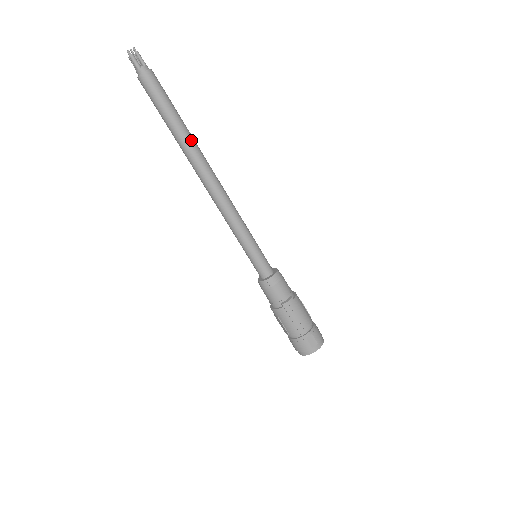
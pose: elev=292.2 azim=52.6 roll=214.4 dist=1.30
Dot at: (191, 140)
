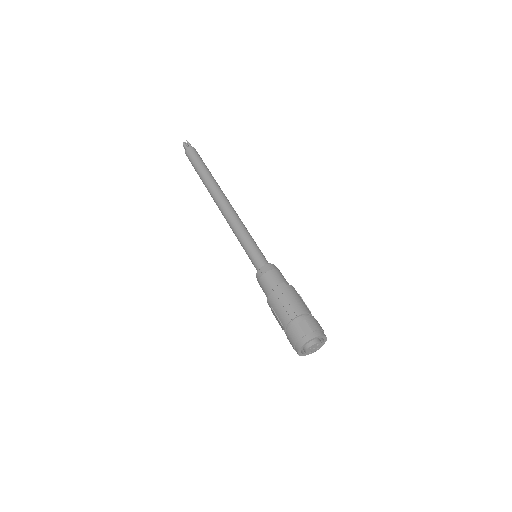
Dot at: (212, 179)
